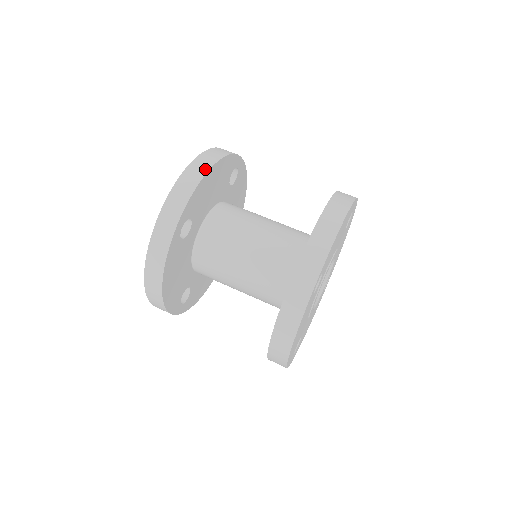
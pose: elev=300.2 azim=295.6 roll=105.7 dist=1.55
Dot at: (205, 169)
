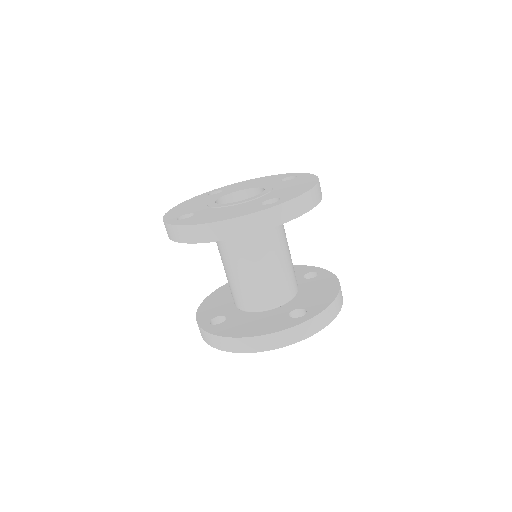
Dot at: (208, 239)
